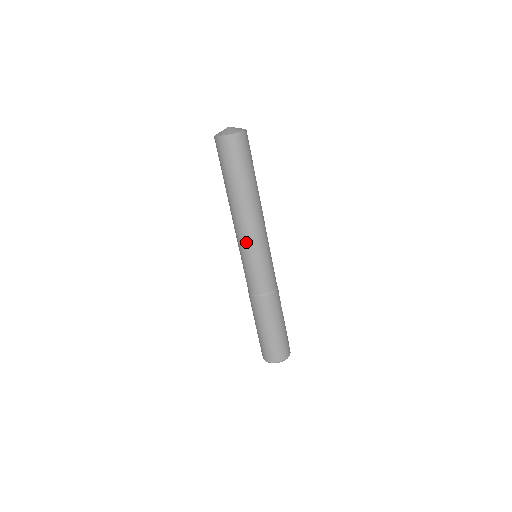
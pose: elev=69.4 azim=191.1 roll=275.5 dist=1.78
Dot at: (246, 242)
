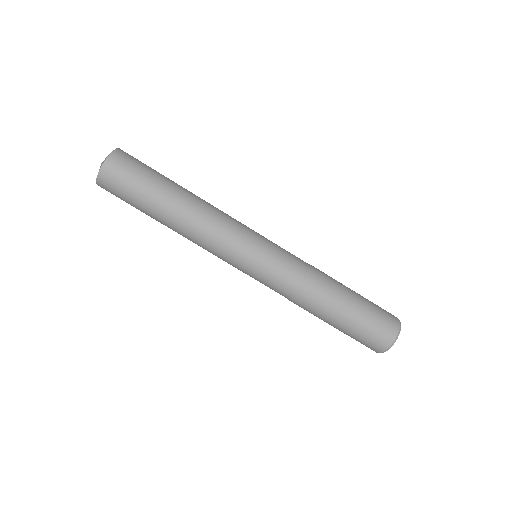
Dot at: (224, 255)
